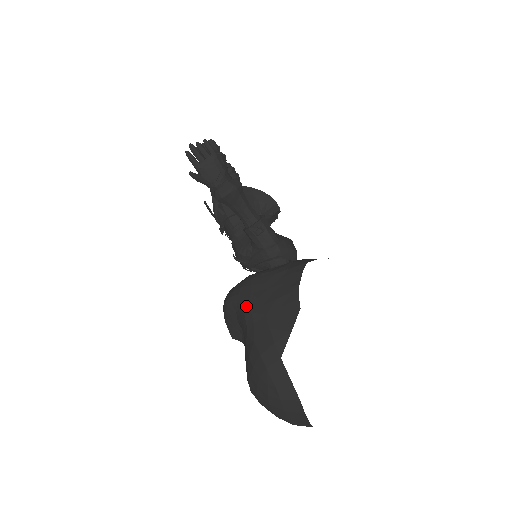
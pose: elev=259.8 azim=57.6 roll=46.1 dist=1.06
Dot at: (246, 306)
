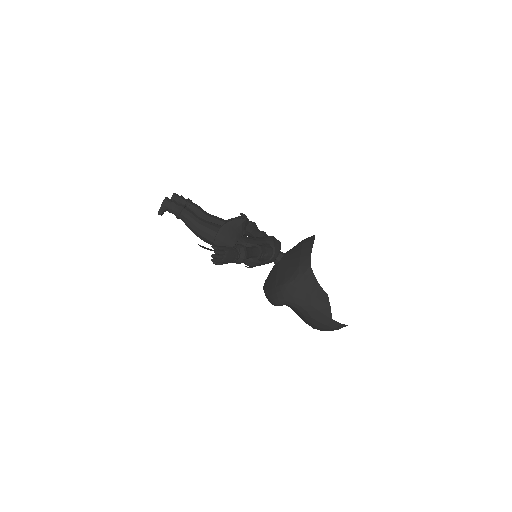
Dot at: (295, 305)
